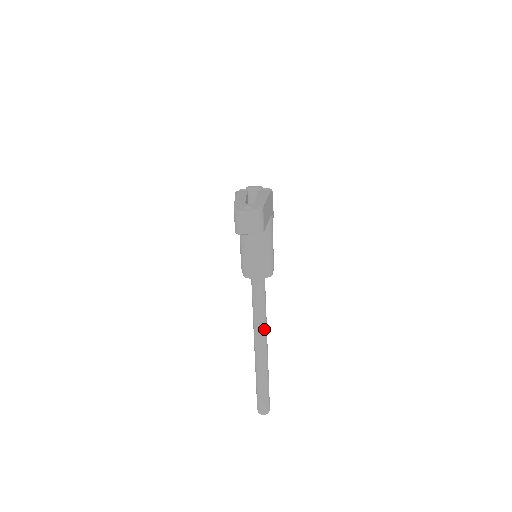
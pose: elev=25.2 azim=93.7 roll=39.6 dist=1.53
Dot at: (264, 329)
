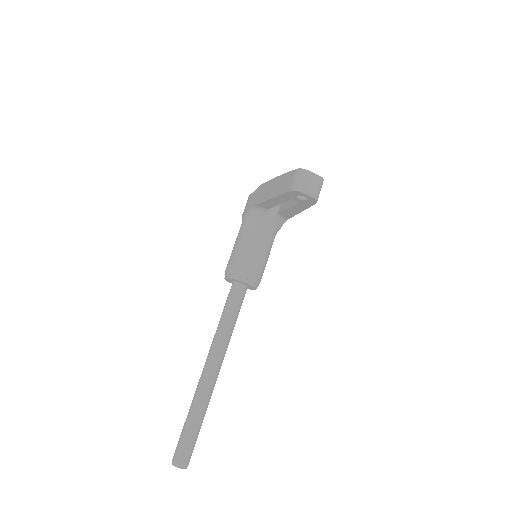
Dot at: (225, 348)
